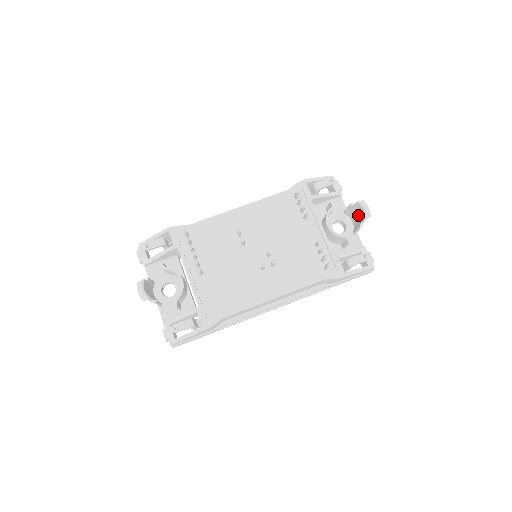
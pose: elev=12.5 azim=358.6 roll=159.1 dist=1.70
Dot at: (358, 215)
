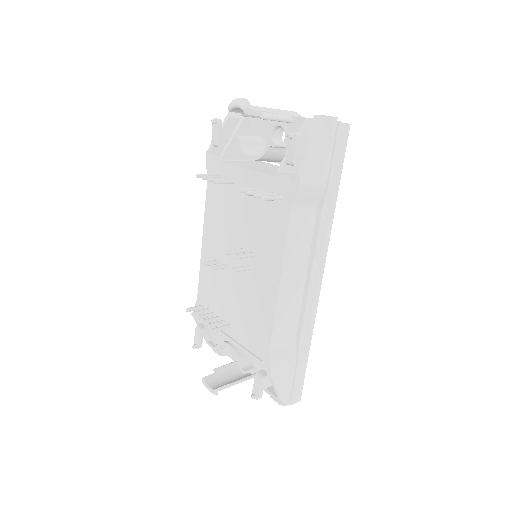
Dot at: occluded
